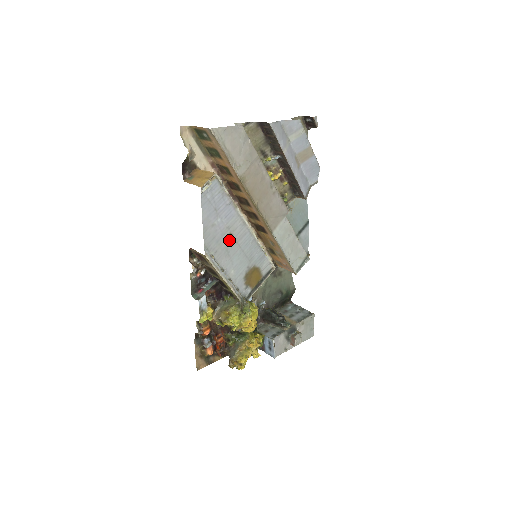
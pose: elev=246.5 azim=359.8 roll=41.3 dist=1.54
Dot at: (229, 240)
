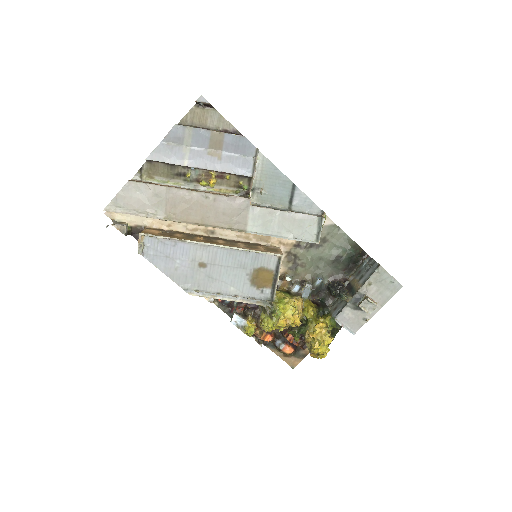
Dot at: (204, 268)
